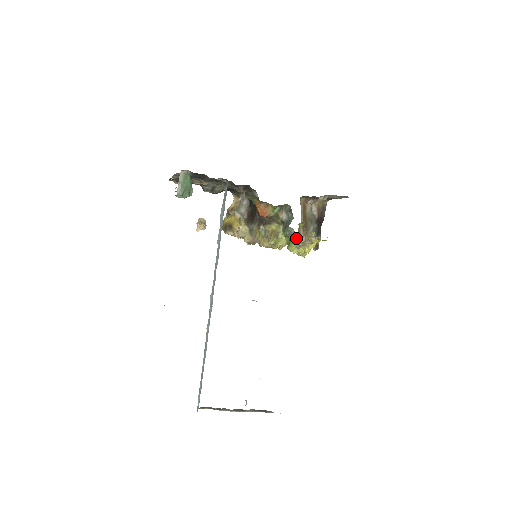
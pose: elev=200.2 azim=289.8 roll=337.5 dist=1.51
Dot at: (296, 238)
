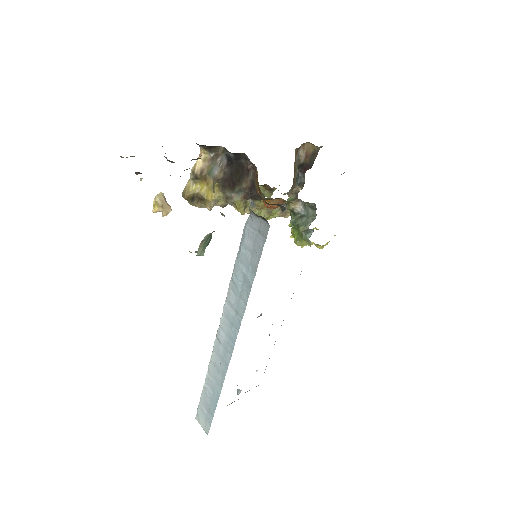
Dot at: occluded
